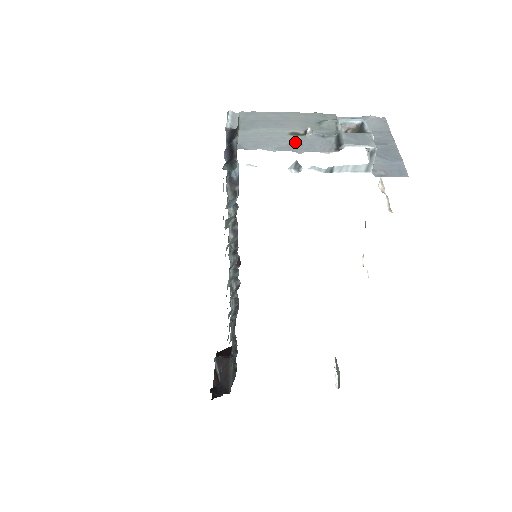
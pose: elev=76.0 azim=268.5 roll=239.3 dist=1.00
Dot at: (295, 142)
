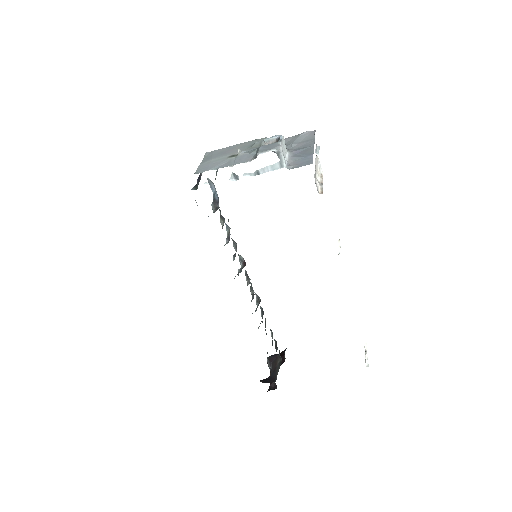
Dot at: (230, 161)
